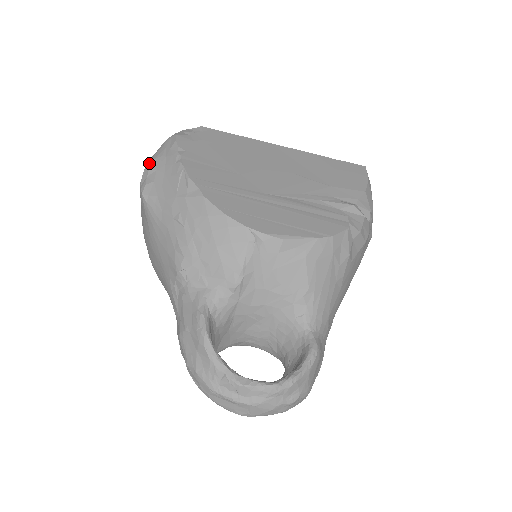
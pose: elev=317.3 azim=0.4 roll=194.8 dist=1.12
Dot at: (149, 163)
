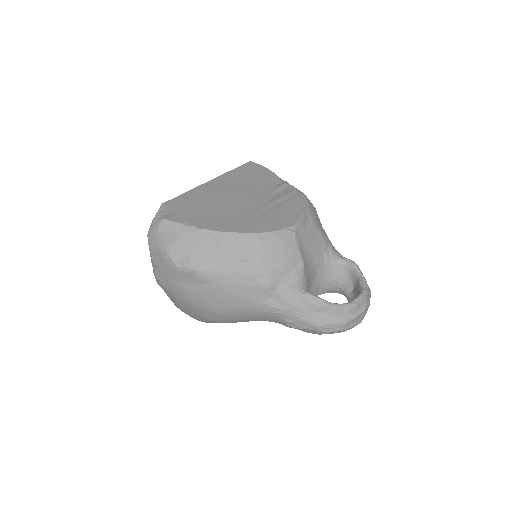
Dot at: (170, 249)
